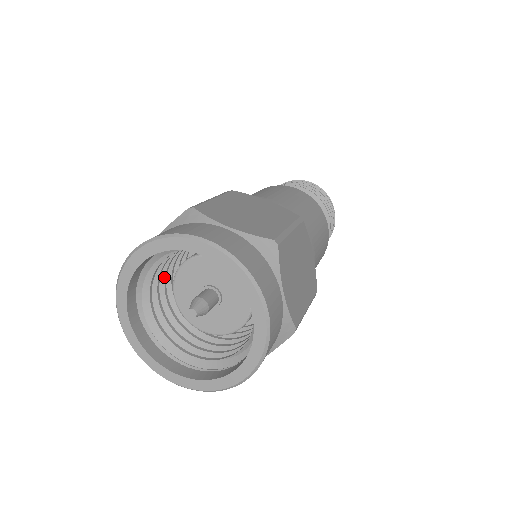
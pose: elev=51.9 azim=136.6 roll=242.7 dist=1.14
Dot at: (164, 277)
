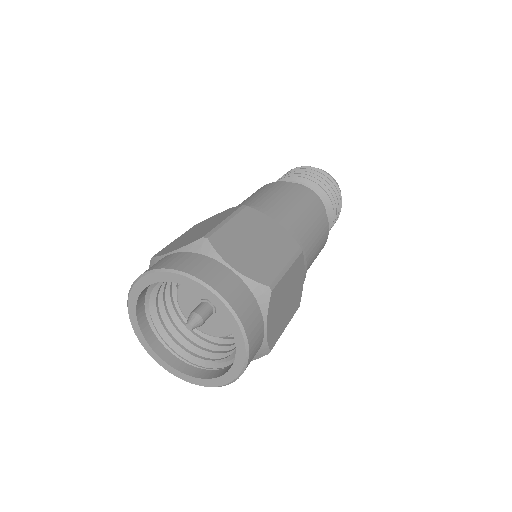
Dot at: occluded
